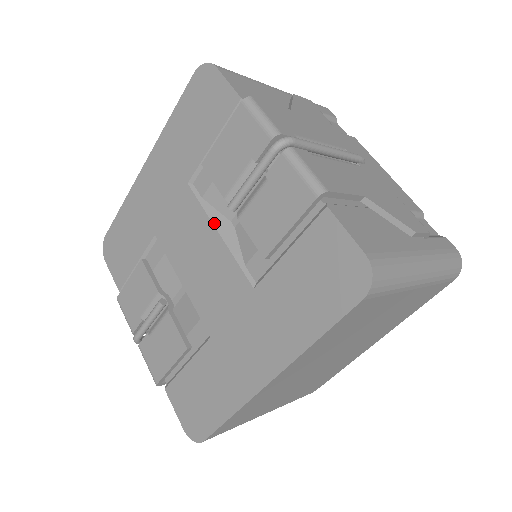
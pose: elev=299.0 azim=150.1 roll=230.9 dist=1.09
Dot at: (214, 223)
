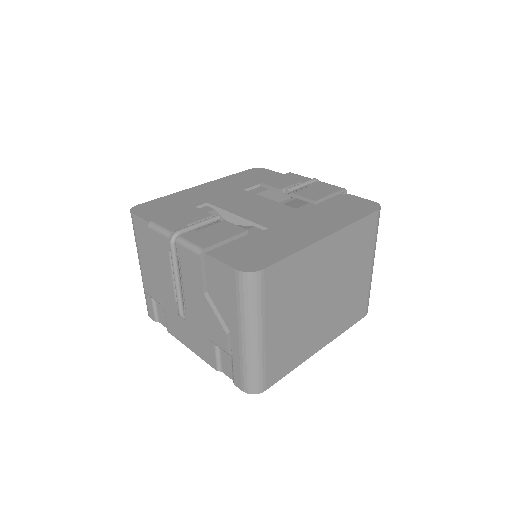
Dot at: (268, 199)
